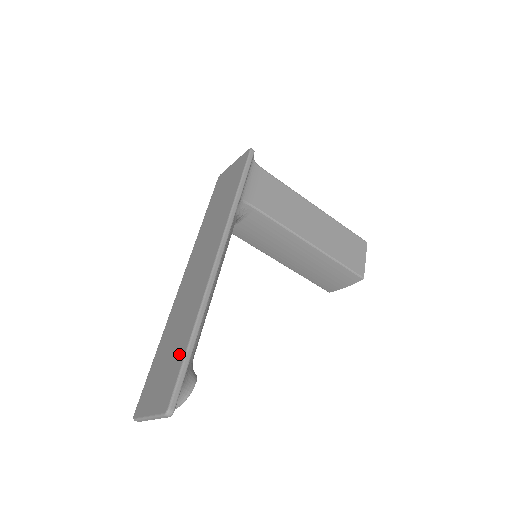
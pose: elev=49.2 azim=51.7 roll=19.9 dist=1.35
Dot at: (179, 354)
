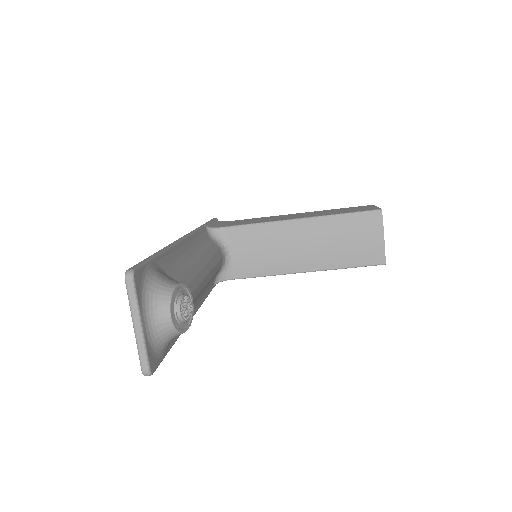
Dot at: occluded
